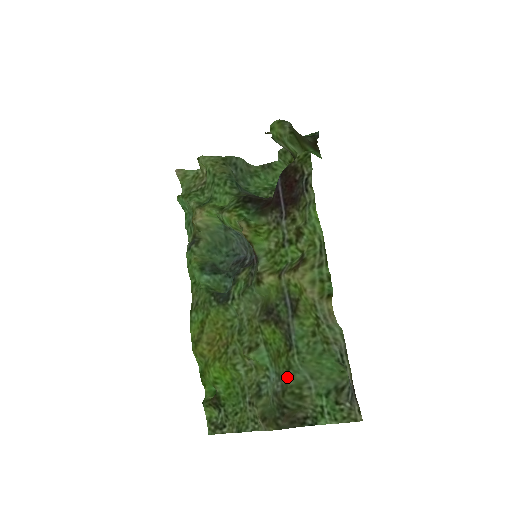
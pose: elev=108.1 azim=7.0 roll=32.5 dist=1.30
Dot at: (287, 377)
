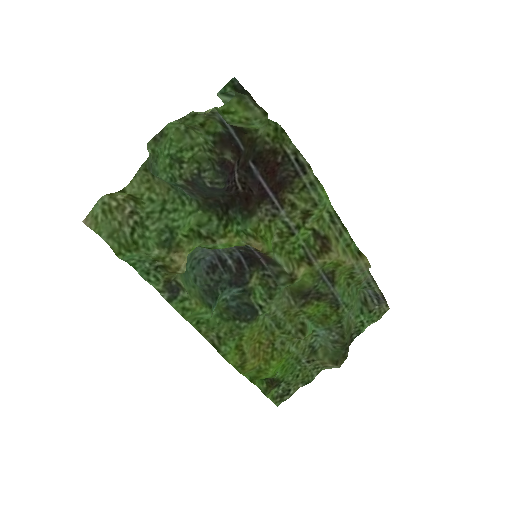
Dot at: (340, 326)
